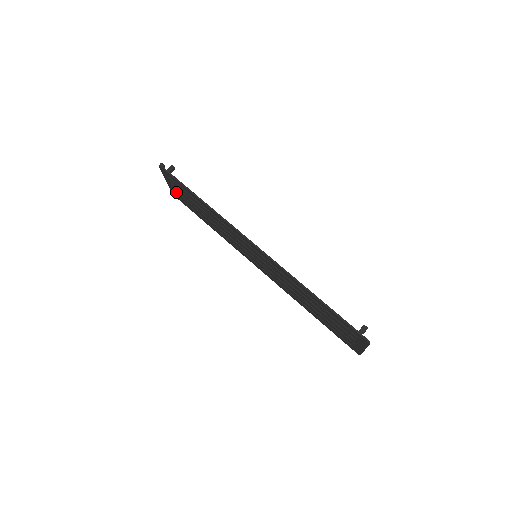
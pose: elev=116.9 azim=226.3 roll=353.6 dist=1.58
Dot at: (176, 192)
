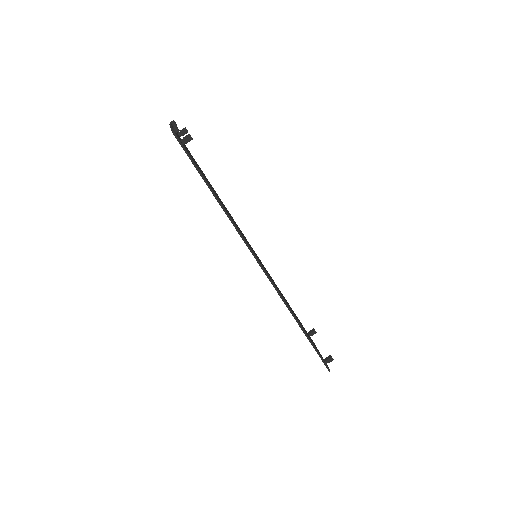
Dot at: occluded
